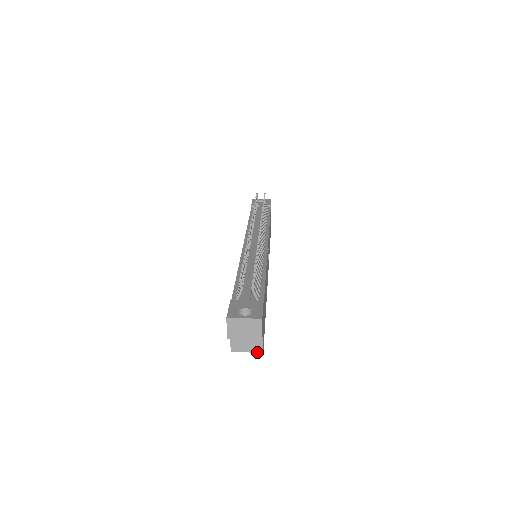
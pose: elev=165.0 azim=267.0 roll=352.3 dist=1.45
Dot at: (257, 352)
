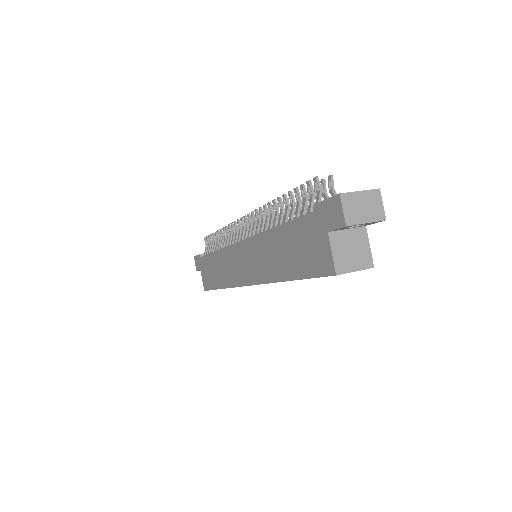
Dot at: (367, 268)
